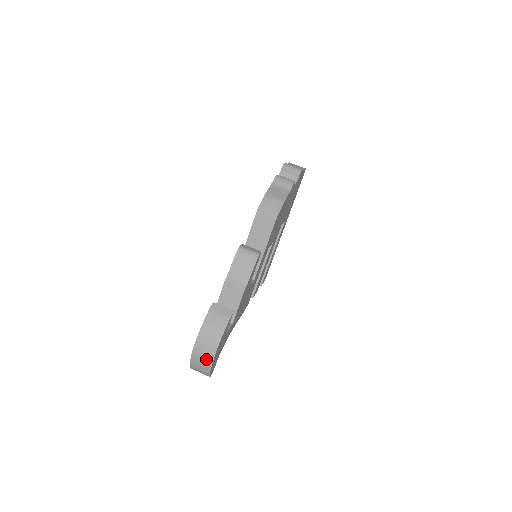
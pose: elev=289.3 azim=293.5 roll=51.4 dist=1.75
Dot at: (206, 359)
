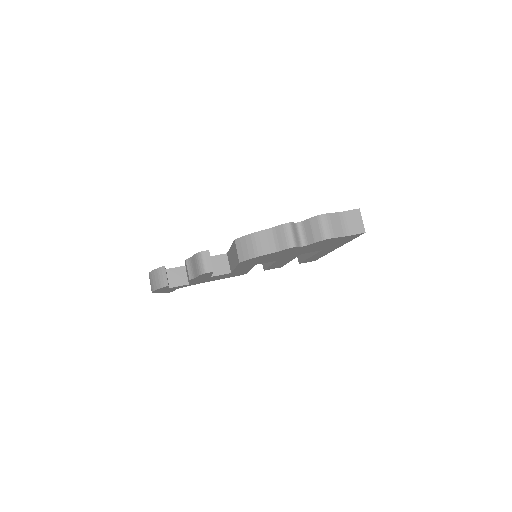
Dot at: occluded
